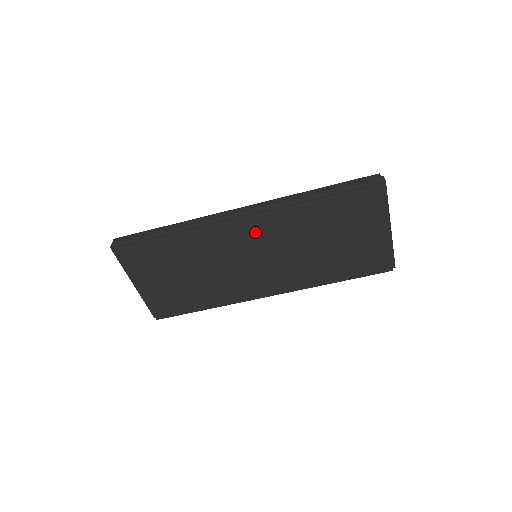
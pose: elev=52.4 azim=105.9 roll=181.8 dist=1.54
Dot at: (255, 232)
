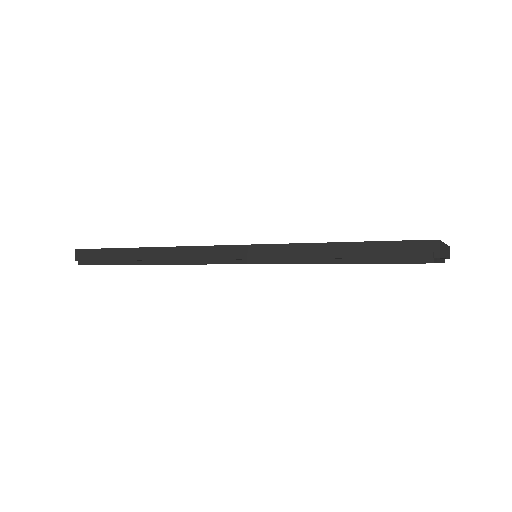
Dot at: occluded
